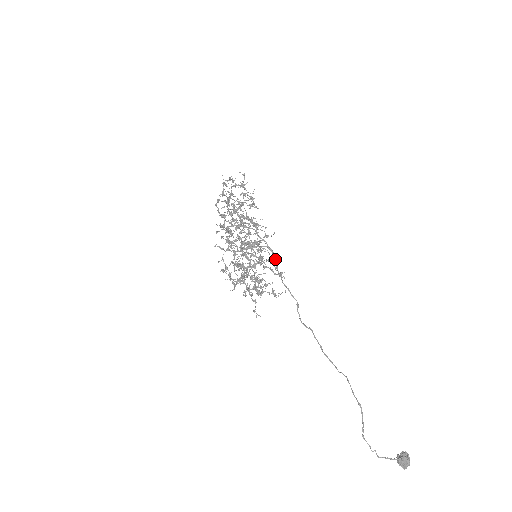
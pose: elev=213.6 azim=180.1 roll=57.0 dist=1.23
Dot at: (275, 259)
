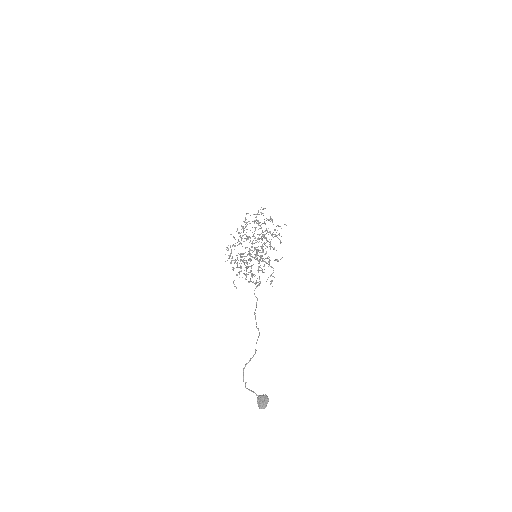
Dot at: (262, 255)
